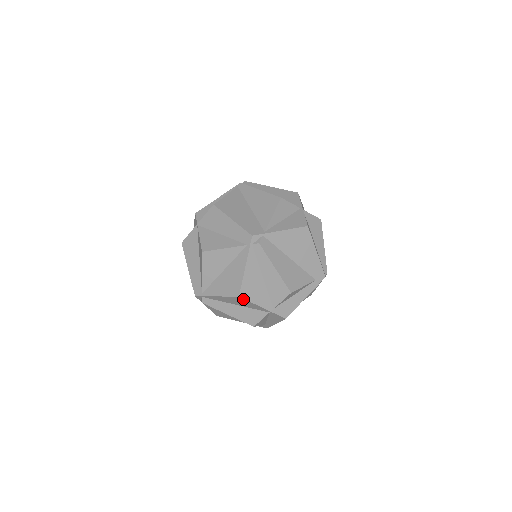
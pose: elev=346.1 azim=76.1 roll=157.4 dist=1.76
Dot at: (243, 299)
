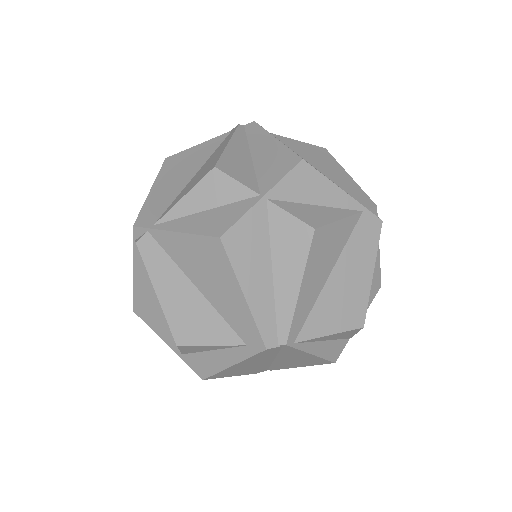
Dot at: (142, 317)
